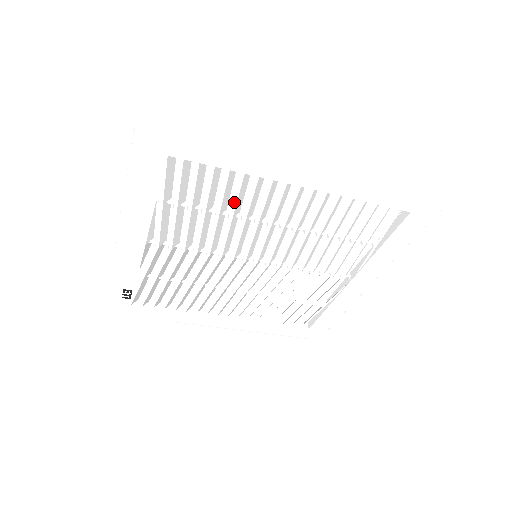
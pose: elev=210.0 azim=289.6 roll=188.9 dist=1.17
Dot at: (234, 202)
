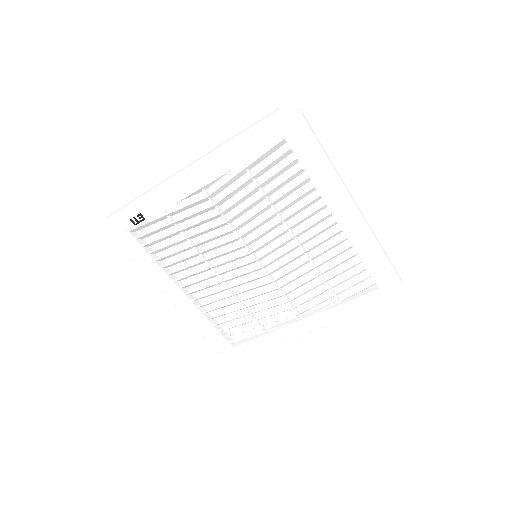
Dot at: (289, 202)
